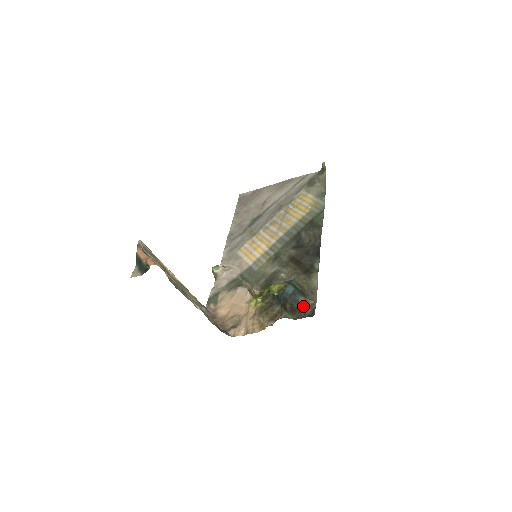
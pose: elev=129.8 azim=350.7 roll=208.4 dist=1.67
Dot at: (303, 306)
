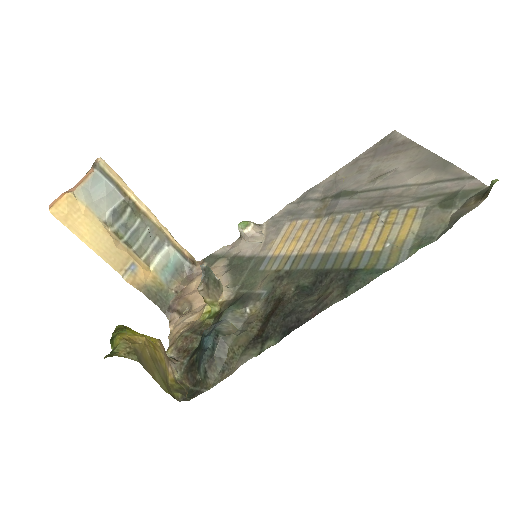
Dot at: (200, 375)
